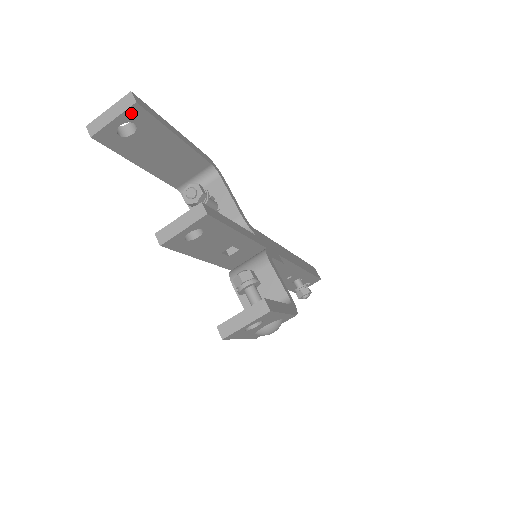
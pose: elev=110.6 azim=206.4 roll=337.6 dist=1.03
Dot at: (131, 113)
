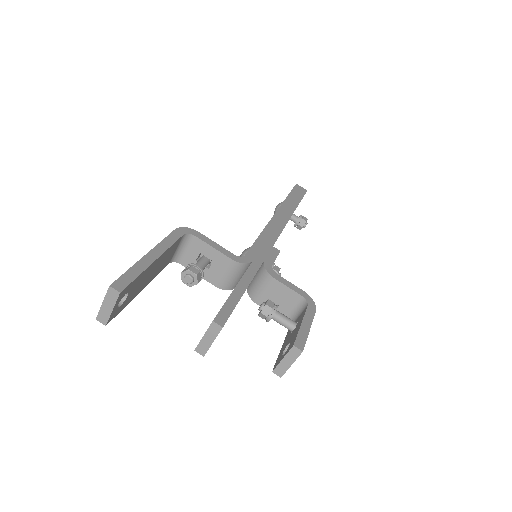
Dot at: (120, 296)
